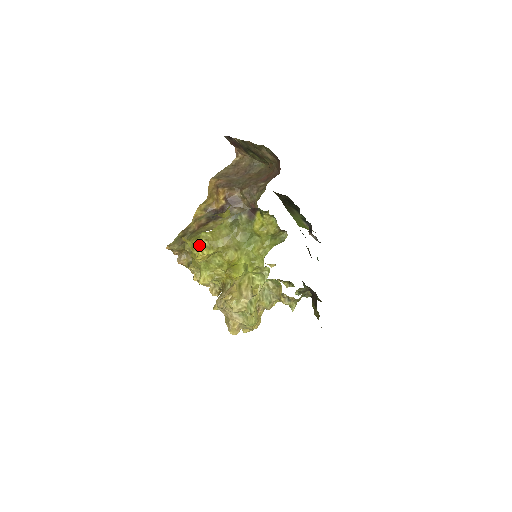
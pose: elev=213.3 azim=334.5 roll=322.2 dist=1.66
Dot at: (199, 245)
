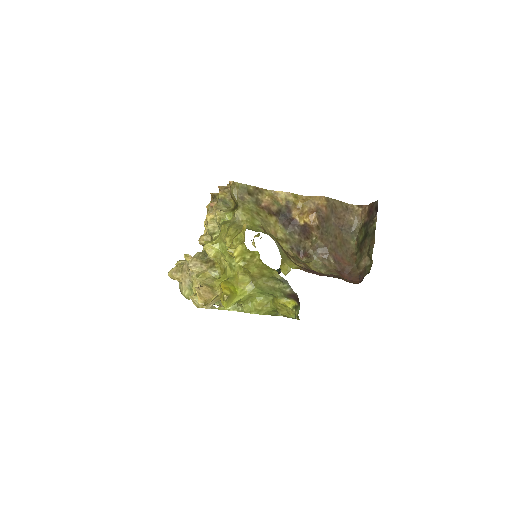
Dot at: (243, 250)
